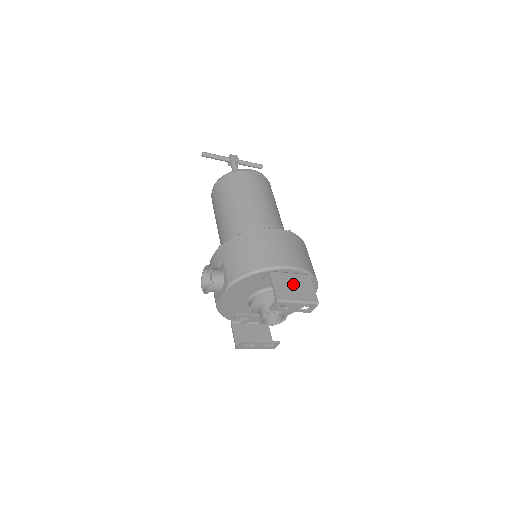
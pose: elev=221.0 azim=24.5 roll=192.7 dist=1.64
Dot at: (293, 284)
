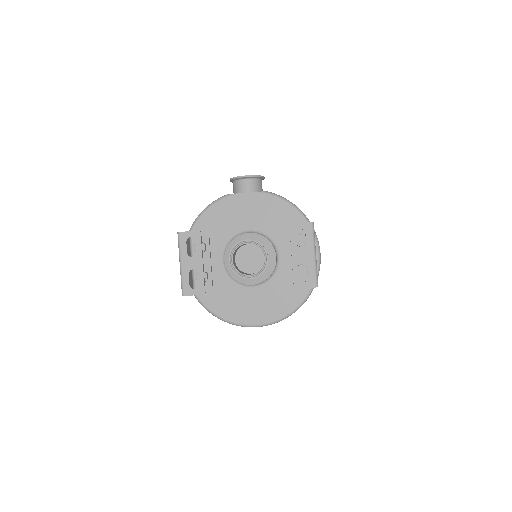
Dot at: occluded
